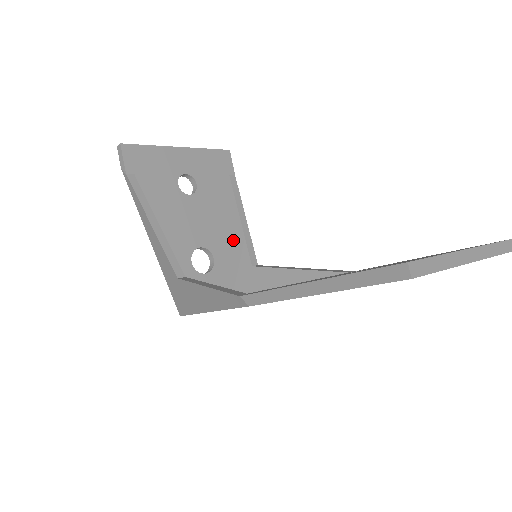
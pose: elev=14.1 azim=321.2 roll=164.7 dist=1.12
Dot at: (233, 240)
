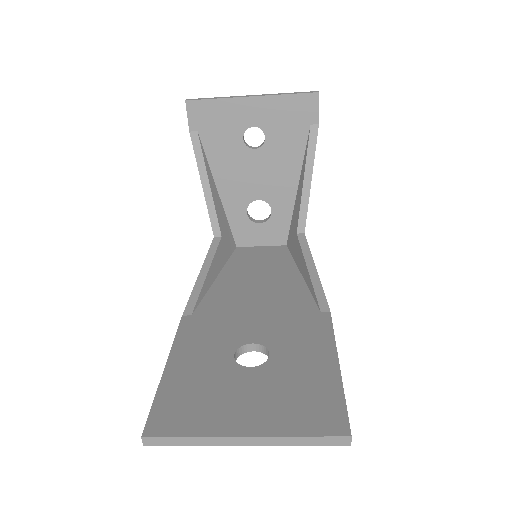
Dot at: (297, 196)
